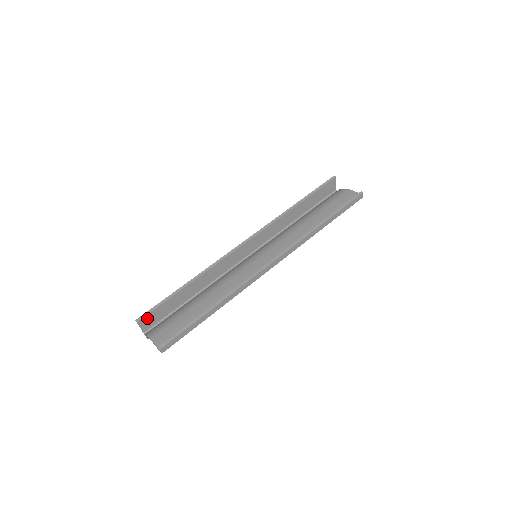
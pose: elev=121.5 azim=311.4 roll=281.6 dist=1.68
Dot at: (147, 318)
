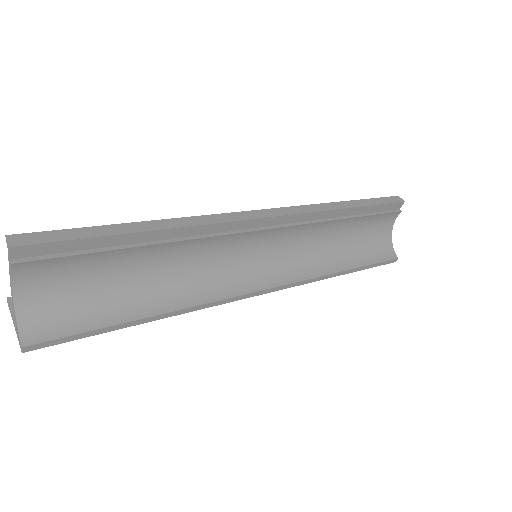
Dot at: occluded
